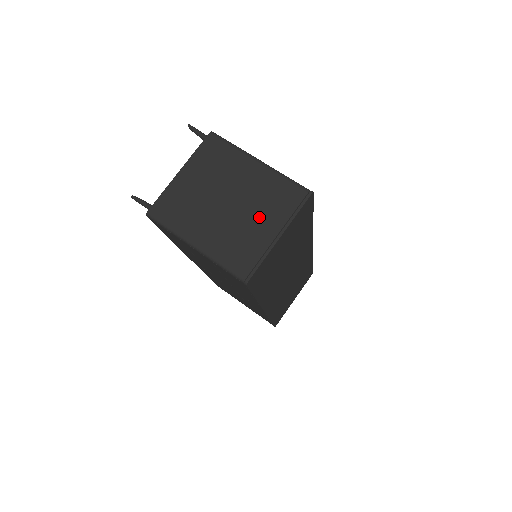
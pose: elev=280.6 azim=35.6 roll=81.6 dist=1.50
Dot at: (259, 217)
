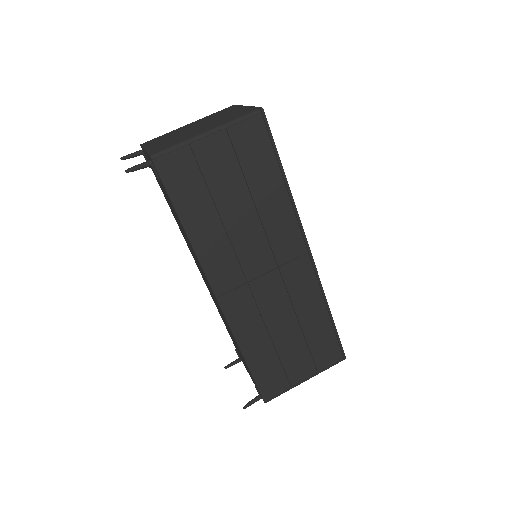
Dot at: (223, 115)
